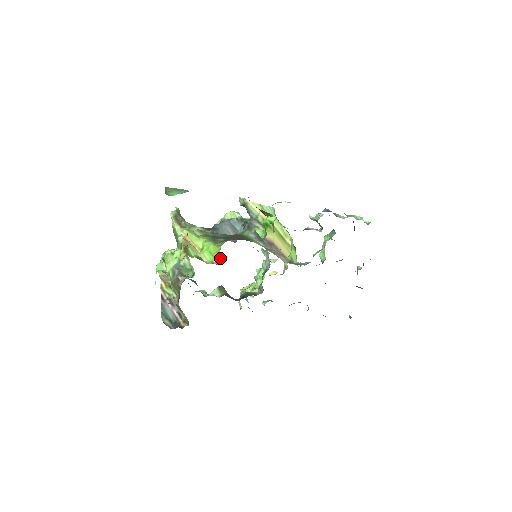
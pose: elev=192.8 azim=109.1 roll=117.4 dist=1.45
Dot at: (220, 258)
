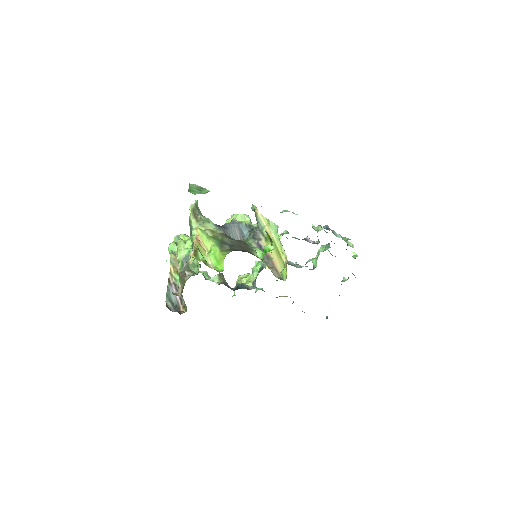
Dot at: (222, 266)
